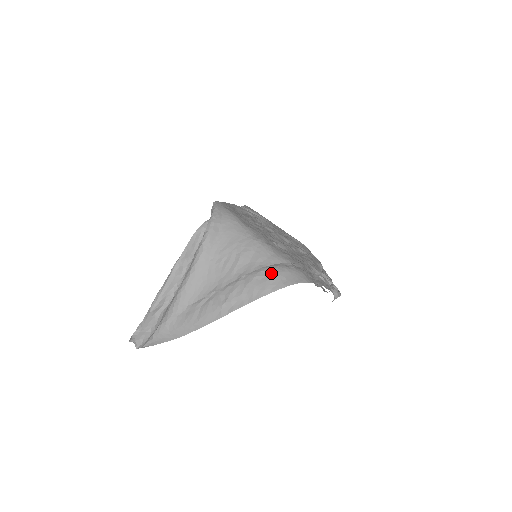
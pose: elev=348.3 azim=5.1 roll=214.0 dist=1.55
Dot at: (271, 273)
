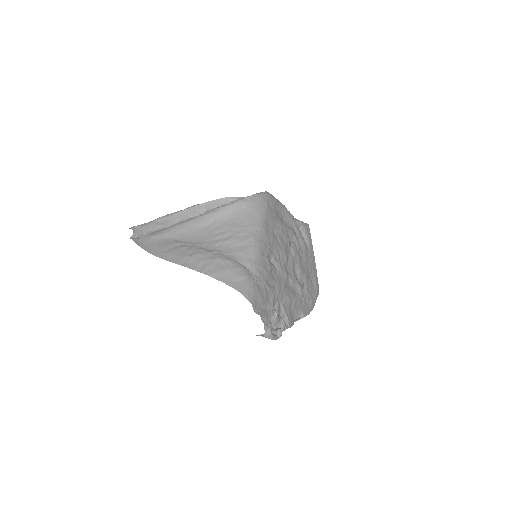
Dot at: (232, 267)
